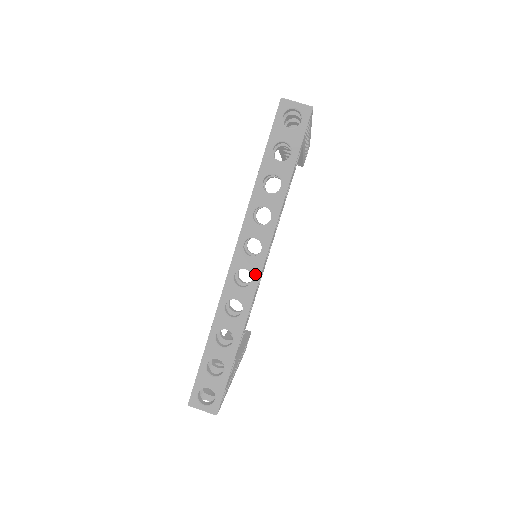
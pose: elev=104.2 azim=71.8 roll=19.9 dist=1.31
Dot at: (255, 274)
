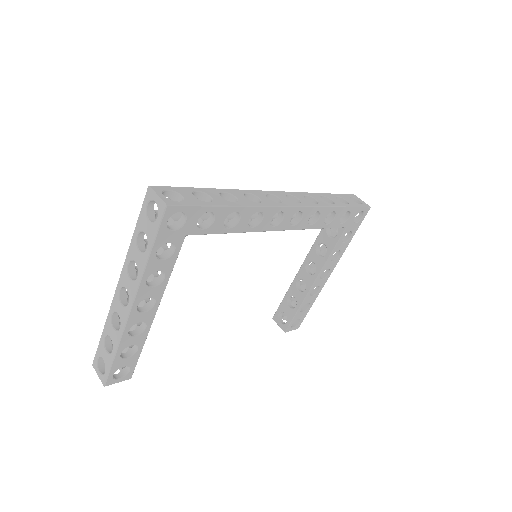
Dot at: (285, 203)
